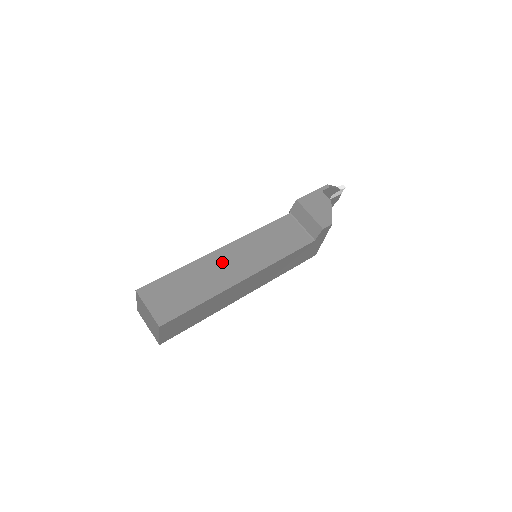
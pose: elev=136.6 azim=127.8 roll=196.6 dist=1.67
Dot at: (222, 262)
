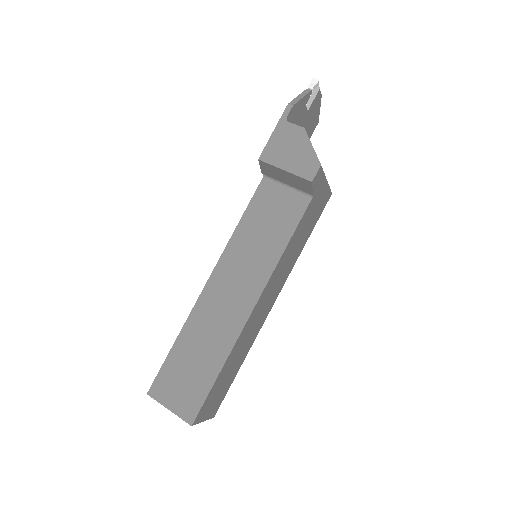
Dot at: (217, 301)
